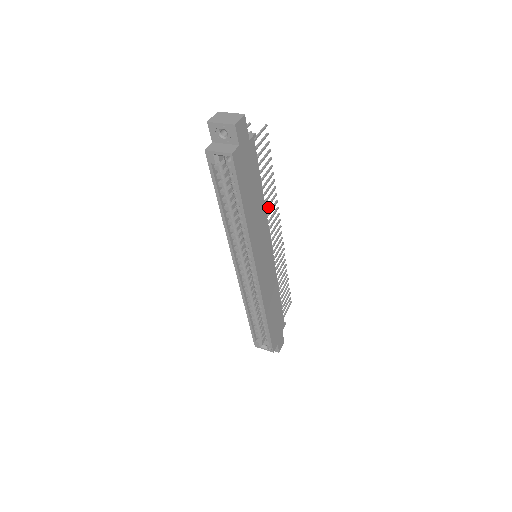
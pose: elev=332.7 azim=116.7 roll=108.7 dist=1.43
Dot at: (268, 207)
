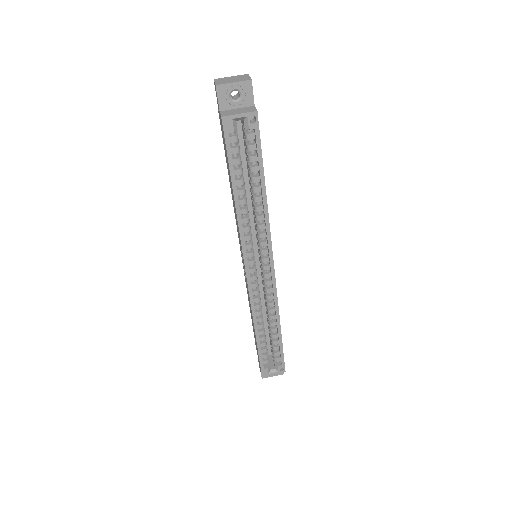
Dot at: occluded
